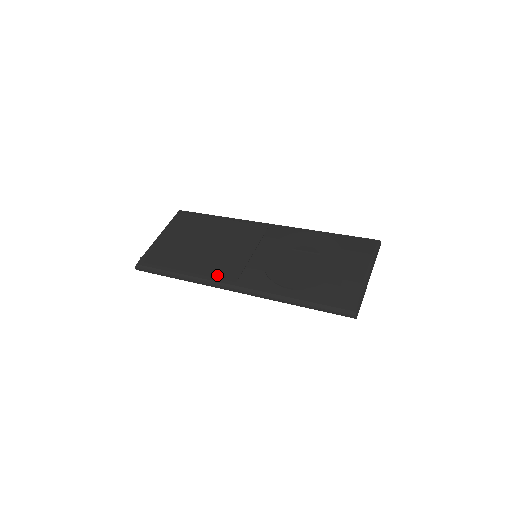
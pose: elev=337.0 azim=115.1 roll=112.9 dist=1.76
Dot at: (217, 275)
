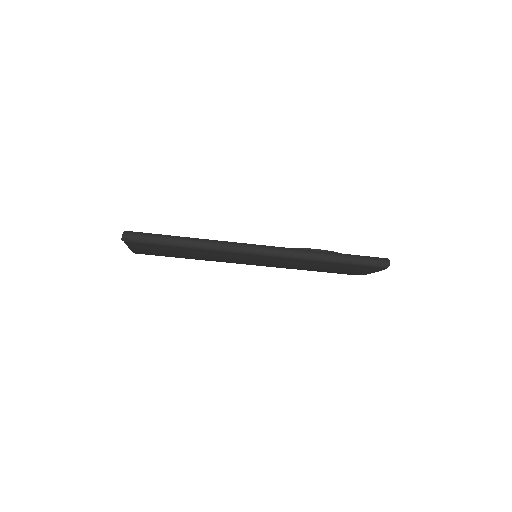
Dot at: occluded
